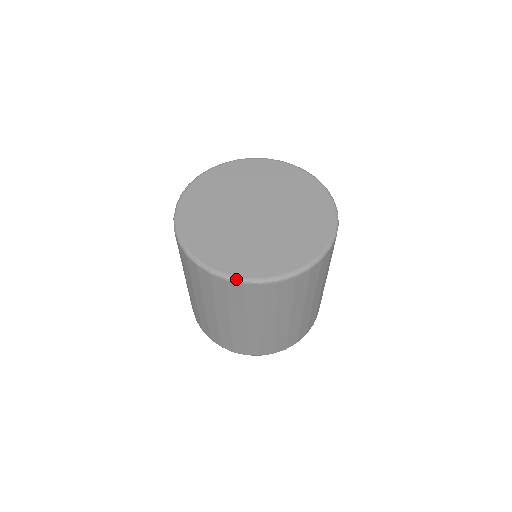
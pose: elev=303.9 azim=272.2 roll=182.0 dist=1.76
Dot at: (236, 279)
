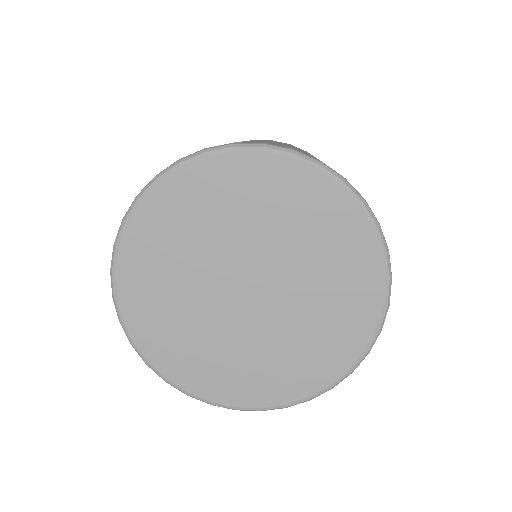
Dot at: (274, 409)
